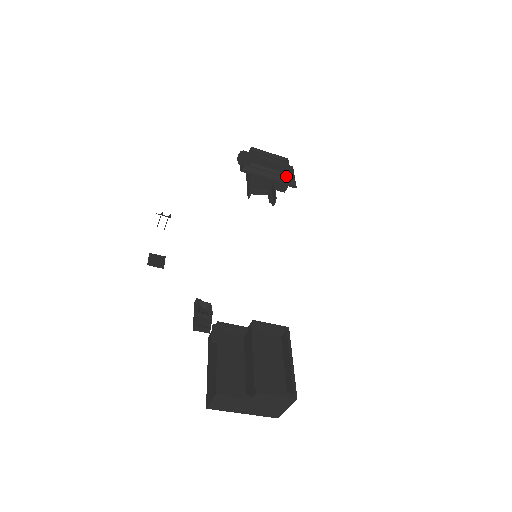
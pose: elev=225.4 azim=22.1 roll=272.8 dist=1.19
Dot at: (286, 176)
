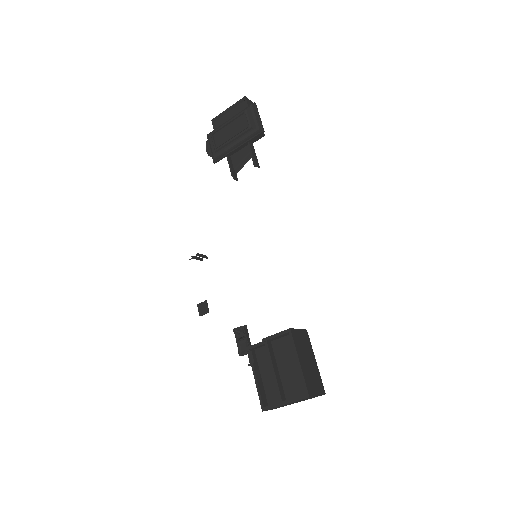
Dot at: (247, 131)
